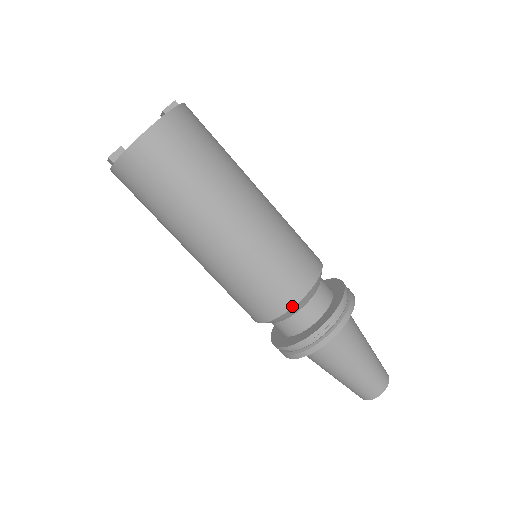
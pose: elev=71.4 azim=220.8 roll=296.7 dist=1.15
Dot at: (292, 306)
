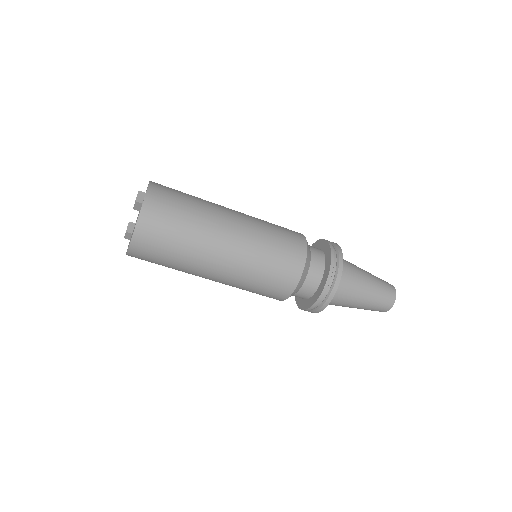
Dot at: occluded
